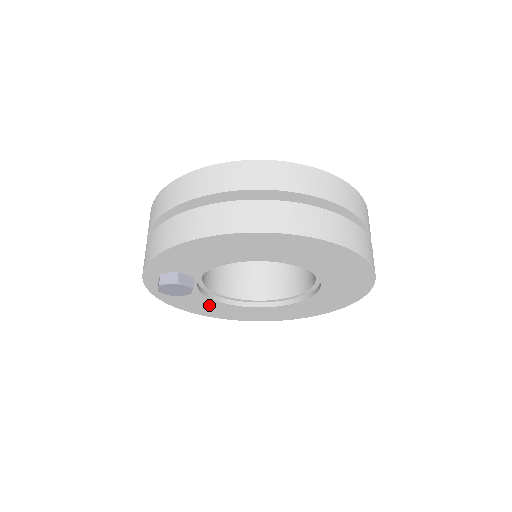
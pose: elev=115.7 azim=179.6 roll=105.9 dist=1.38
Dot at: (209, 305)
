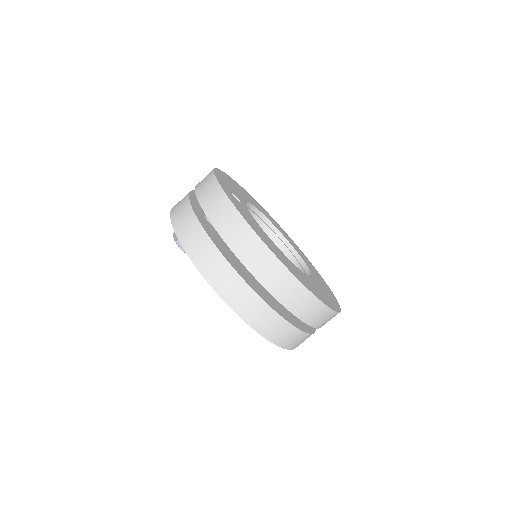
Dot at: occluded
